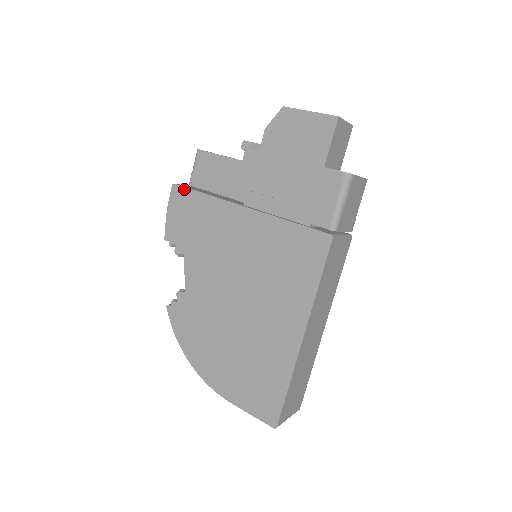
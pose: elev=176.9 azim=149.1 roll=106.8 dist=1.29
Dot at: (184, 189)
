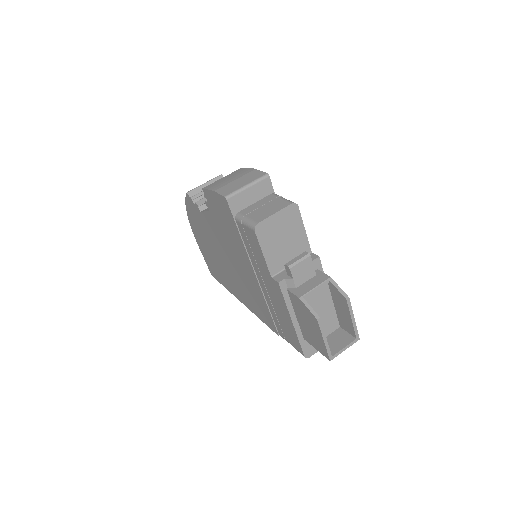
Dot at: (230, 212)
